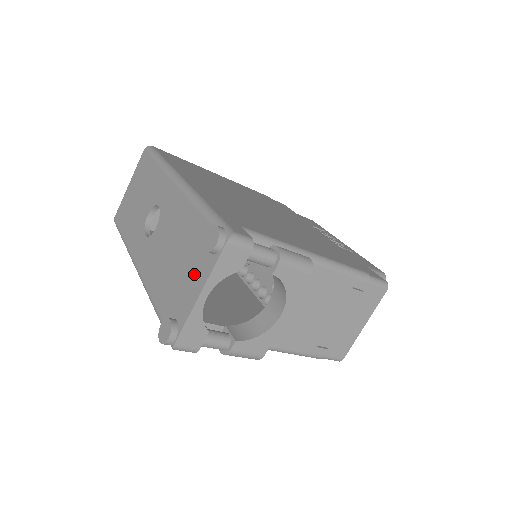
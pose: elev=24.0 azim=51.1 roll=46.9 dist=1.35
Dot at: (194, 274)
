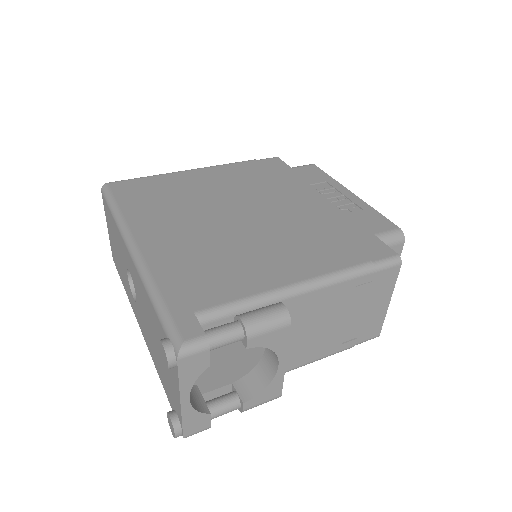
Dot at: (170, 375)
